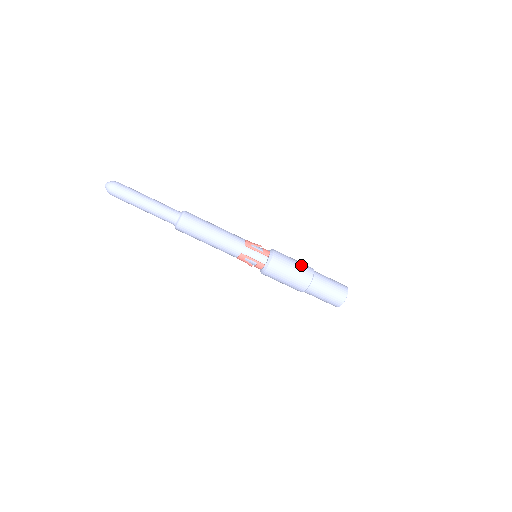
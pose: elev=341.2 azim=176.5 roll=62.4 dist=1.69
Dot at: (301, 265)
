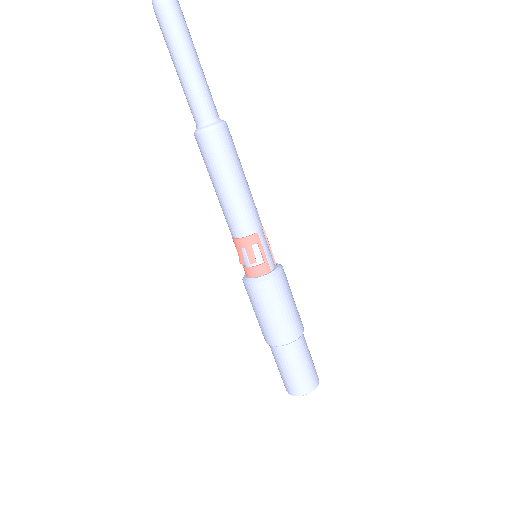
Dot at: occluded
